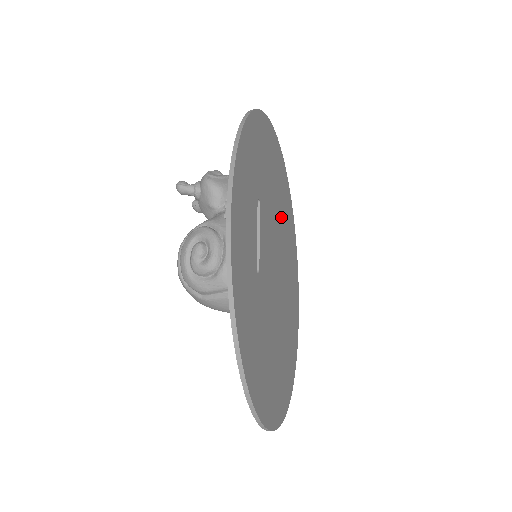
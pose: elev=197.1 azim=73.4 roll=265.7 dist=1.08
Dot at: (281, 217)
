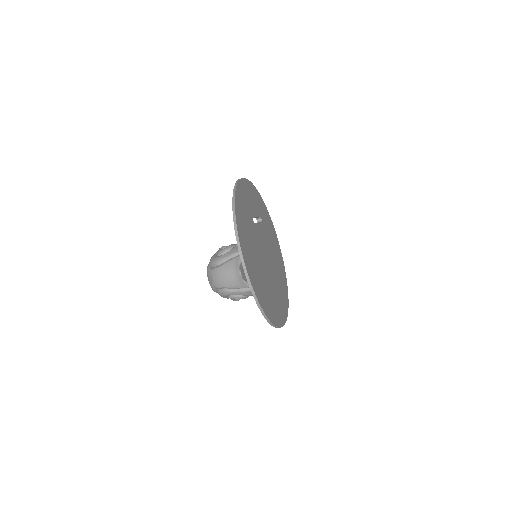
Dot at: (276, 267)
